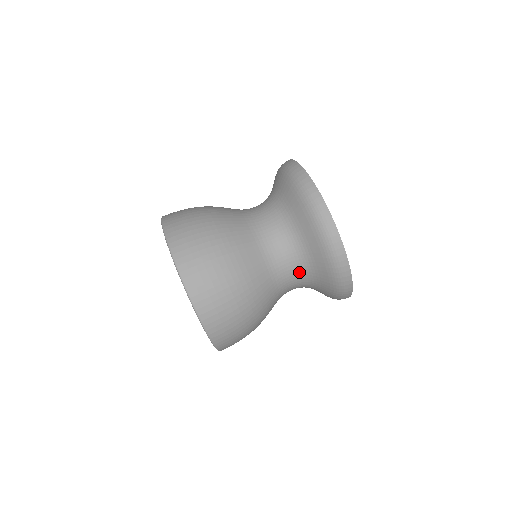
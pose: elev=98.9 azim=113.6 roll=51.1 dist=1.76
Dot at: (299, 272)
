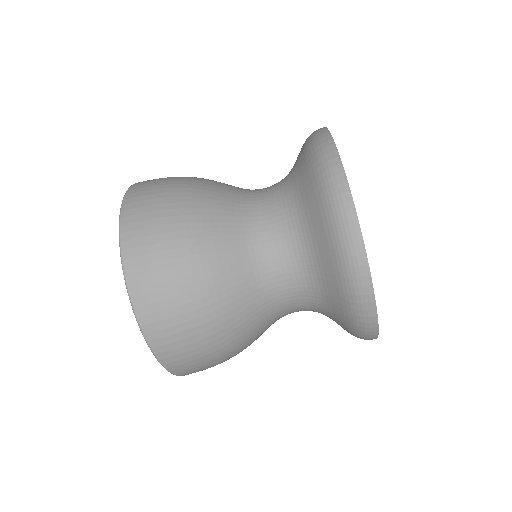
Dot at: occluded
